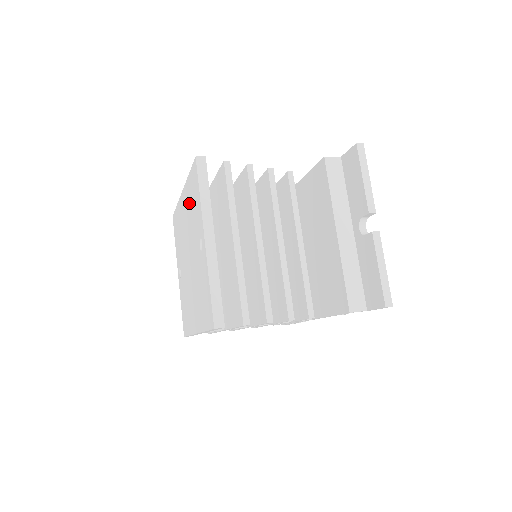
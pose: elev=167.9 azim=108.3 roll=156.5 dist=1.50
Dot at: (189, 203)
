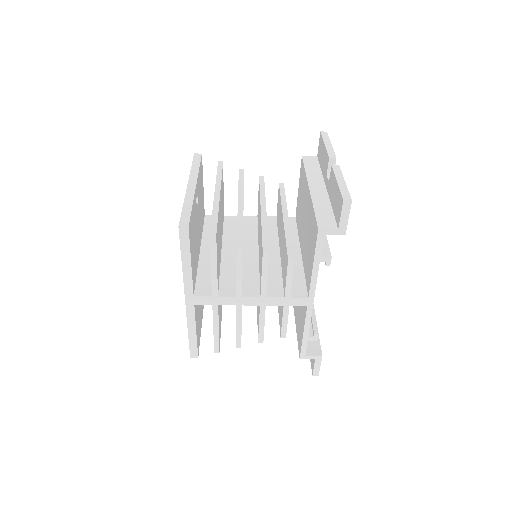
Dot at: occluded
